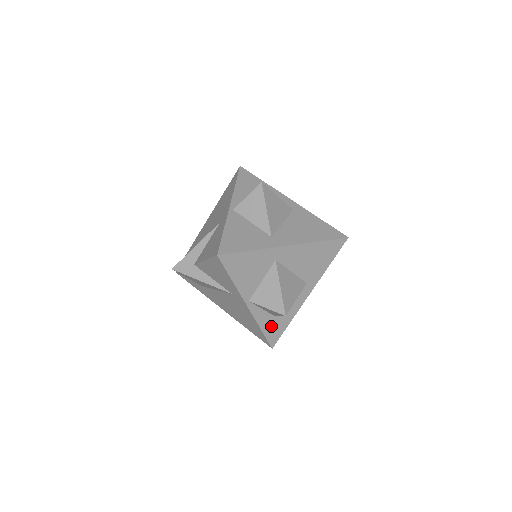
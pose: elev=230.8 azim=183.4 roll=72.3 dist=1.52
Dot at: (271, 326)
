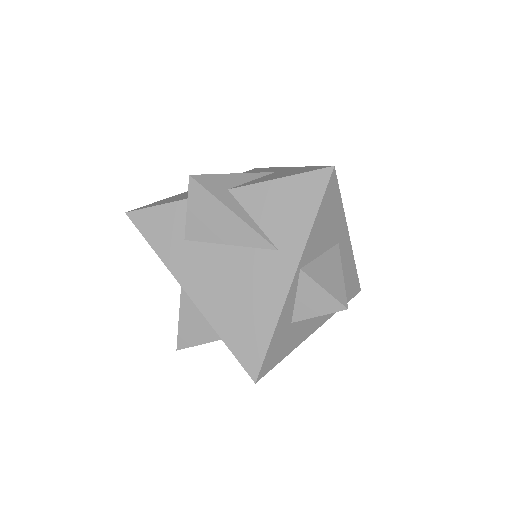
Dot at: (279, 339)
